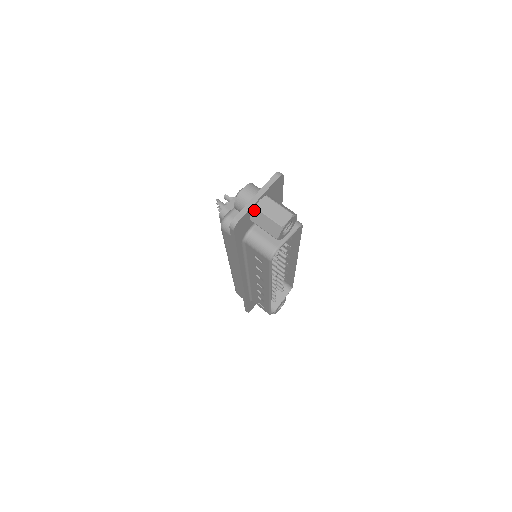
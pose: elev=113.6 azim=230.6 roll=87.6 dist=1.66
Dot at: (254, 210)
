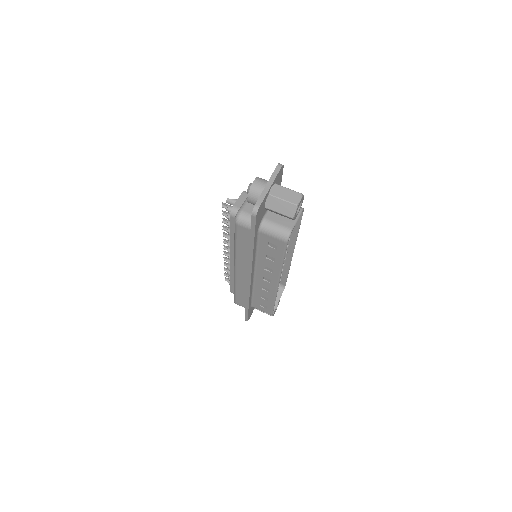
Dot at: (268, 197)
